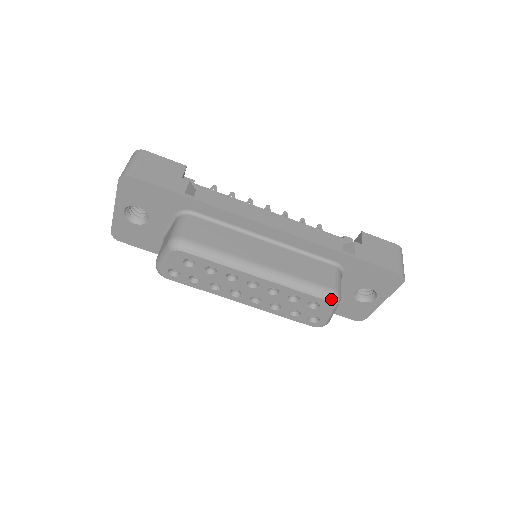
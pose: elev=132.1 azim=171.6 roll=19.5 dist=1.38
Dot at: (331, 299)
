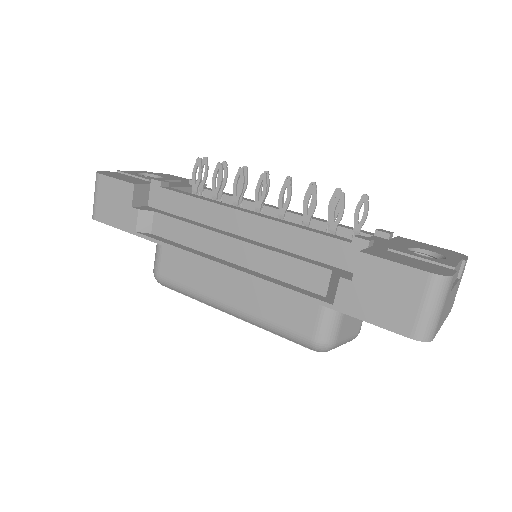
Dot at: (313, 349)
